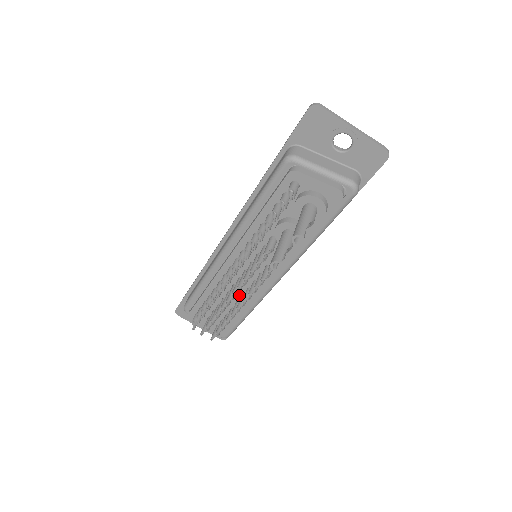
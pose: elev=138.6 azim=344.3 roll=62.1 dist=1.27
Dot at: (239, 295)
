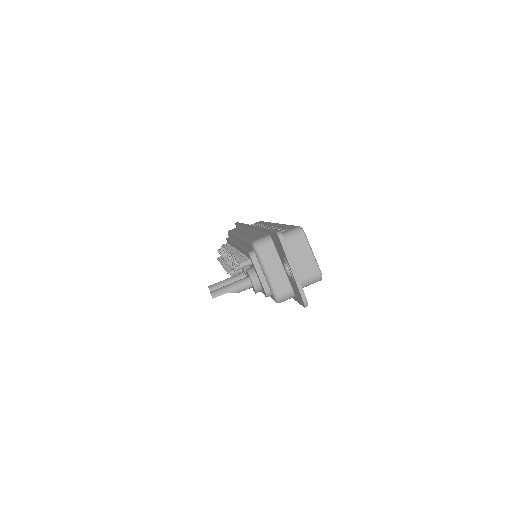
Dot at: occluded
